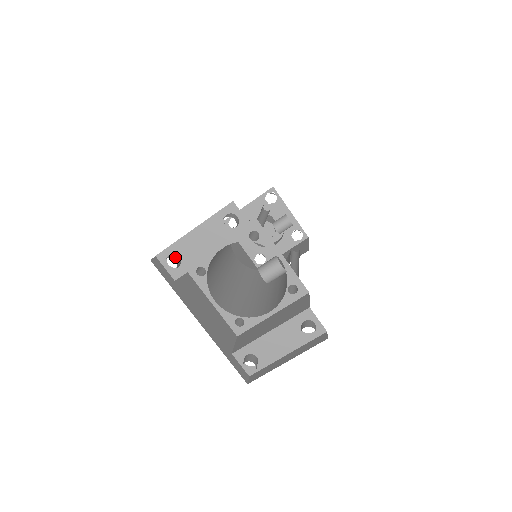
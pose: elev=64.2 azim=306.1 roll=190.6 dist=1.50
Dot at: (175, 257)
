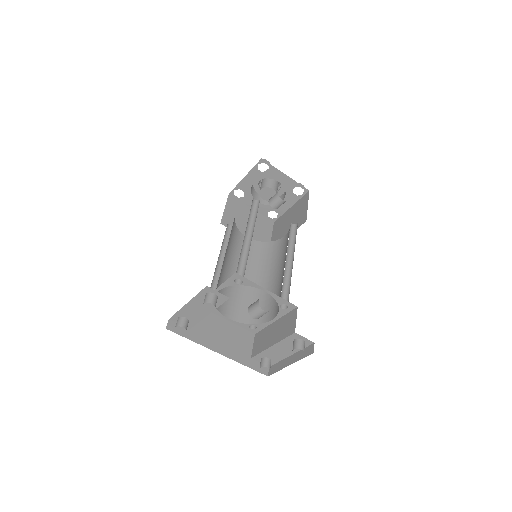
Dot at: (182, 322)
